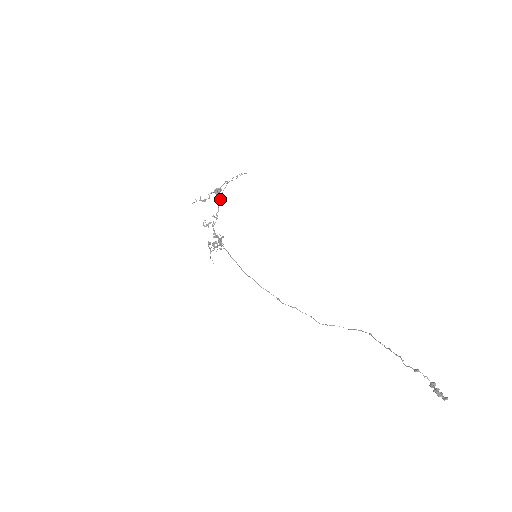
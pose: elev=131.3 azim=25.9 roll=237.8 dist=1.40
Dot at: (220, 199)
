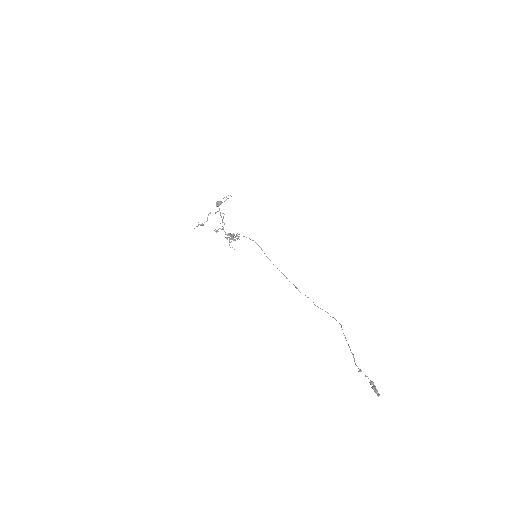
Dot at: (220, 214)
